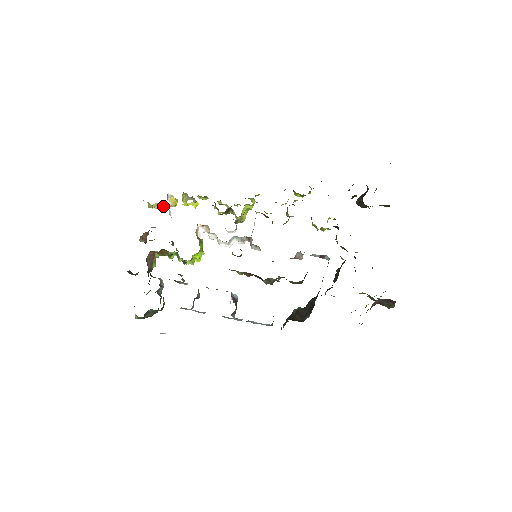
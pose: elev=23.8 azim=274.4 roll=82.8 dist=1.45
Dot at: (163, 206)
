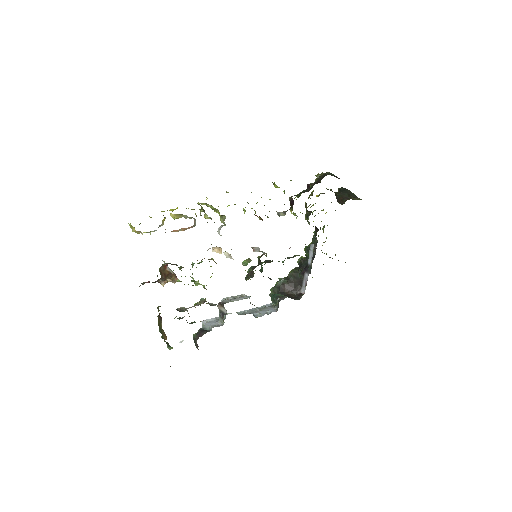
Dot at: (156, 230)
